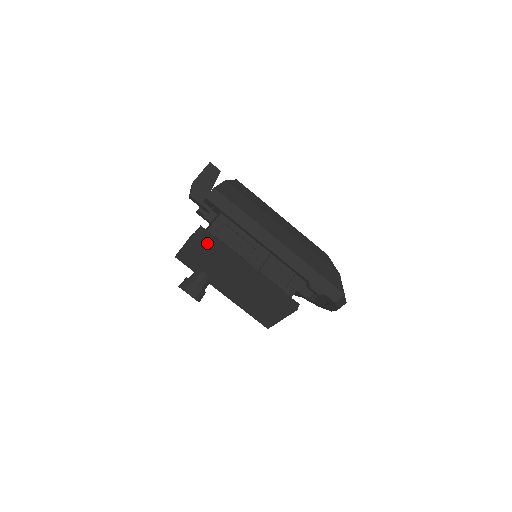
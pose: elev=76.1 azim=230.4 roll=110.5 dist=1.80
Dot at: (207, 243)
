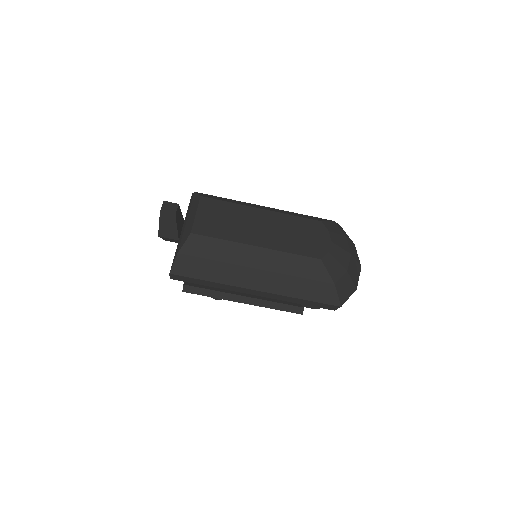
Dot at: occluded
